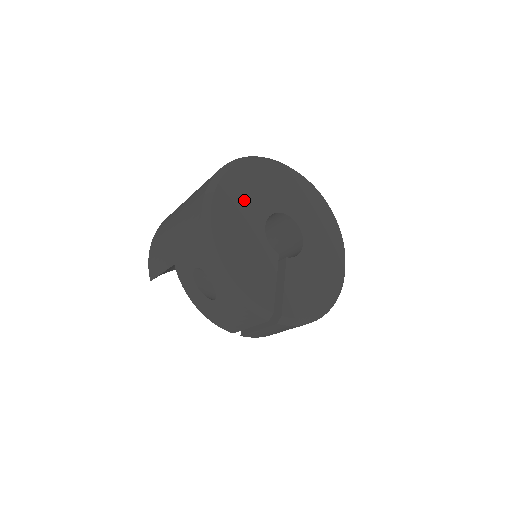
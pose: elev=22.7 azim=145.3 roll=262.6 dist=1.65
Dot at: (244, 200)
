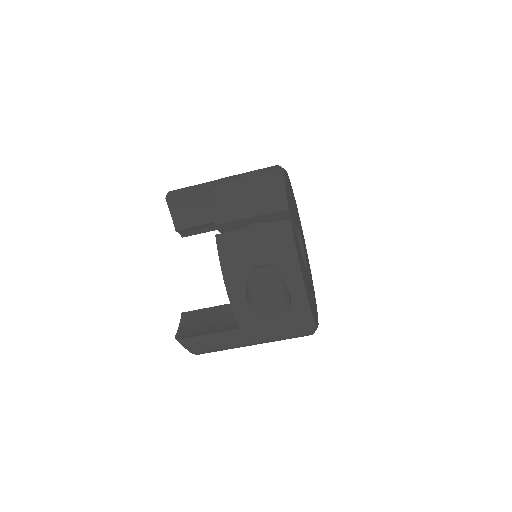
Dot at: (296, 212)
